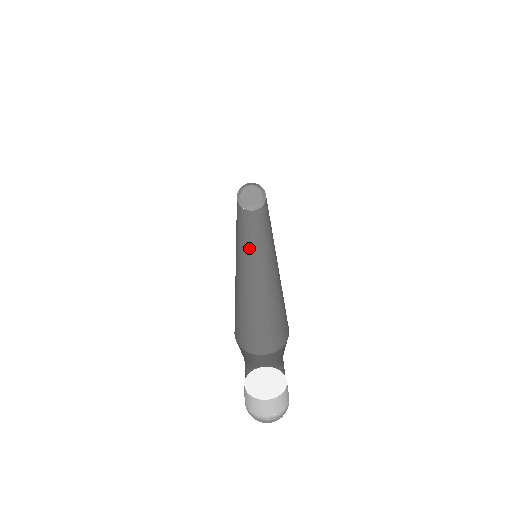
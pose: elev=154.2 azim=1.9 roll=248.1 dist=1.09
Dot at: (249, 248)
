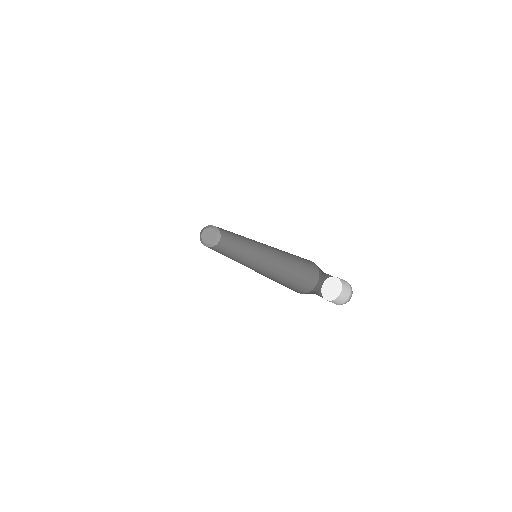
Dot at: (244, 259)
